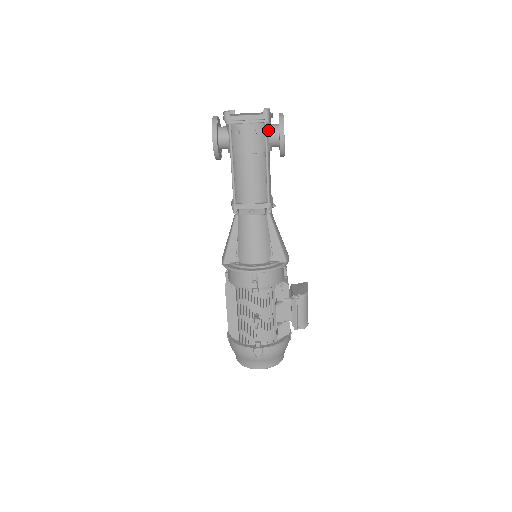
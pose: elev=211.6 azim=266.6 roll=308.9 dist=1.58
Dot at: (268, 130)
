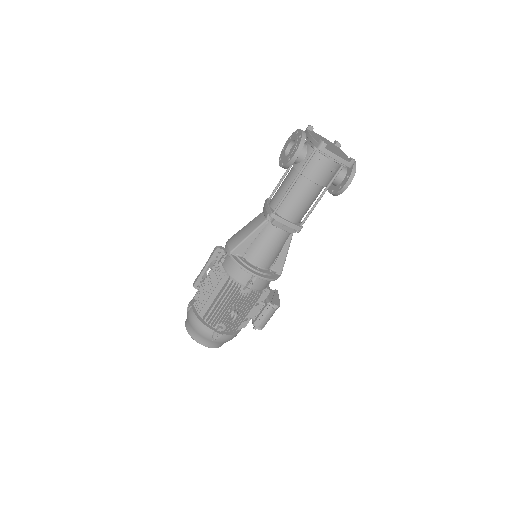
Dot at: occluded
